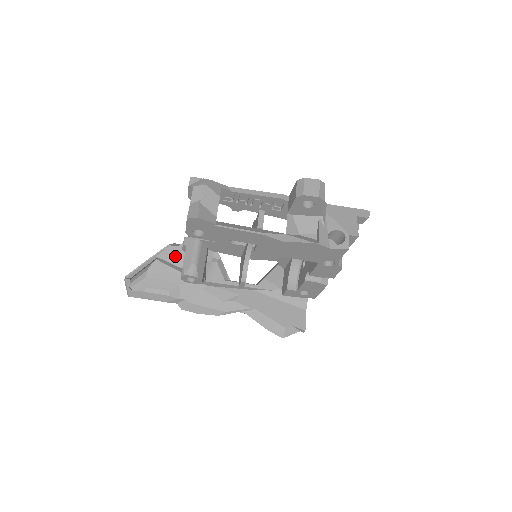
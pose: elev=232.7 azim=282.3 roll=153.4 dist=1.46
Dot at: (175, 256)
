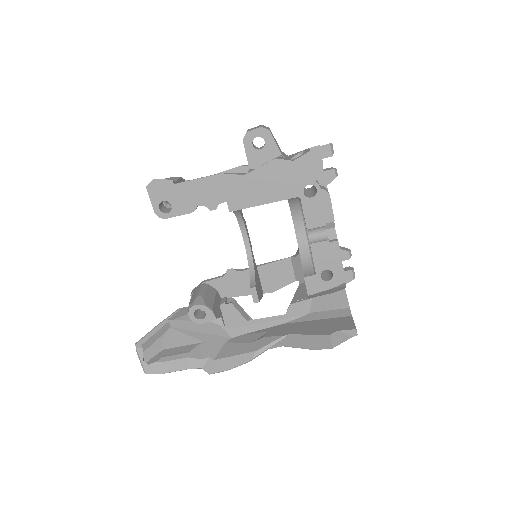
Dot at: (187, 313)
